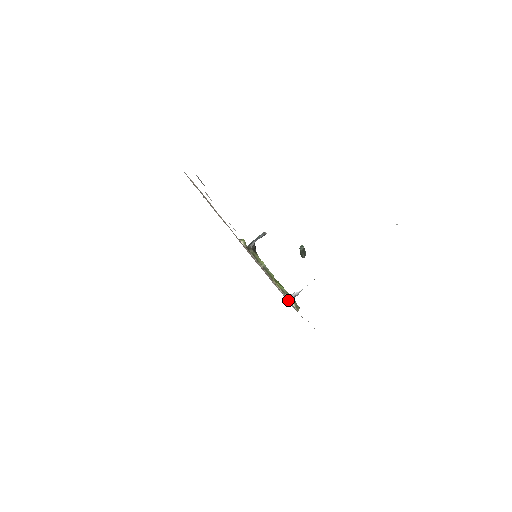
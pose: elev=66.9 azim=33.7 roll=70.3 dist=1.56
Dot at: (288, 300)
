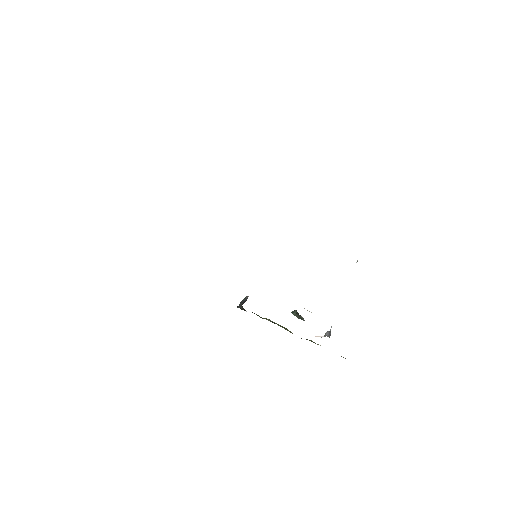
Dot at: (325, 336)
